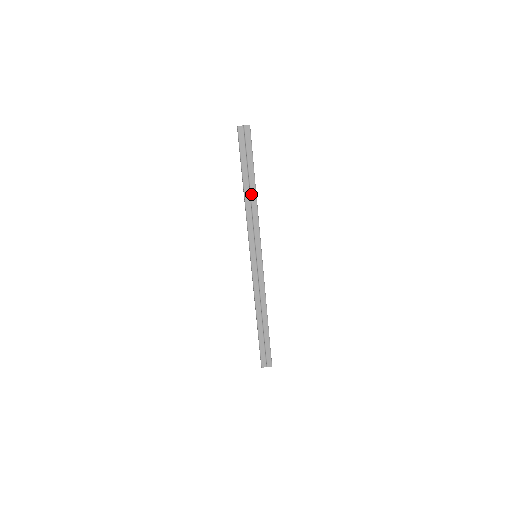
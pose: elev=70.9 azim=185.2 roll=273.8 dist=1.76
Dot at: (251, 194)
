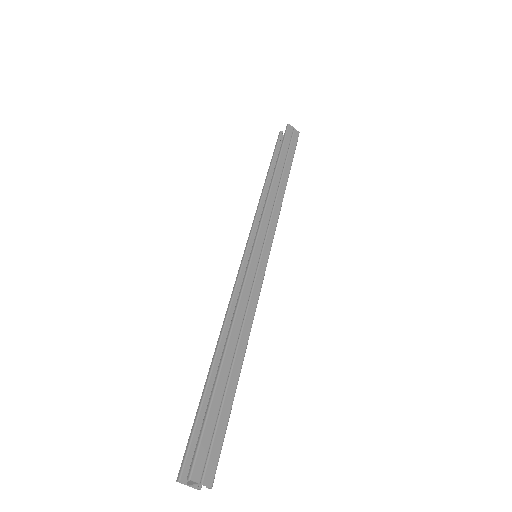
Dot at: (281, 182)
